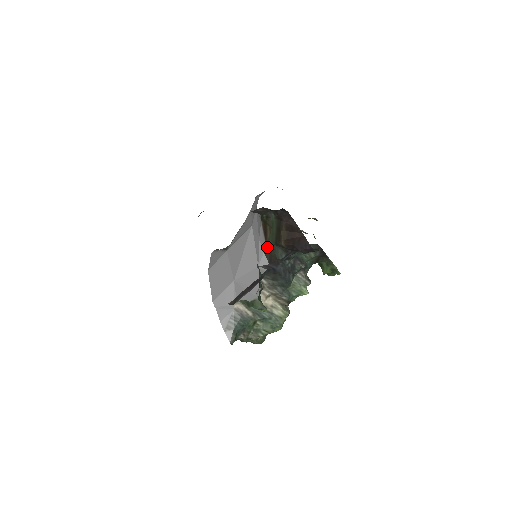
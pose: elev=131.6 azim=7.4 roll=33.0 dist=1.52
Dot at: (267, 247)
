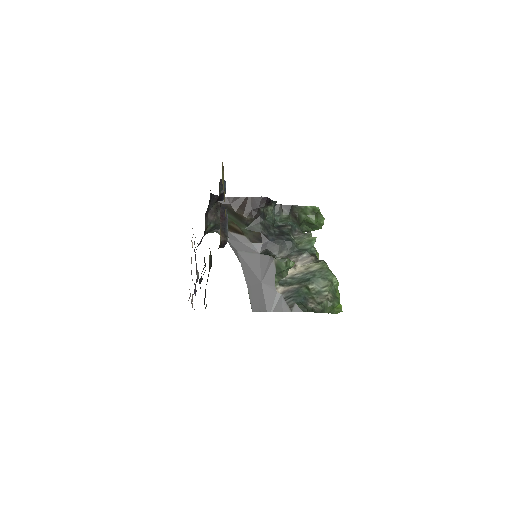
Dot at: (248, 236)
